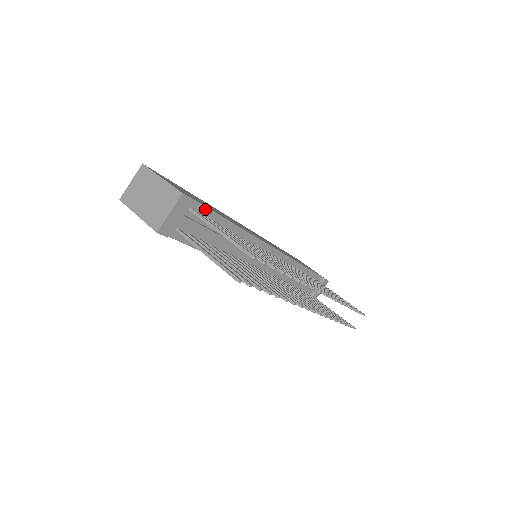
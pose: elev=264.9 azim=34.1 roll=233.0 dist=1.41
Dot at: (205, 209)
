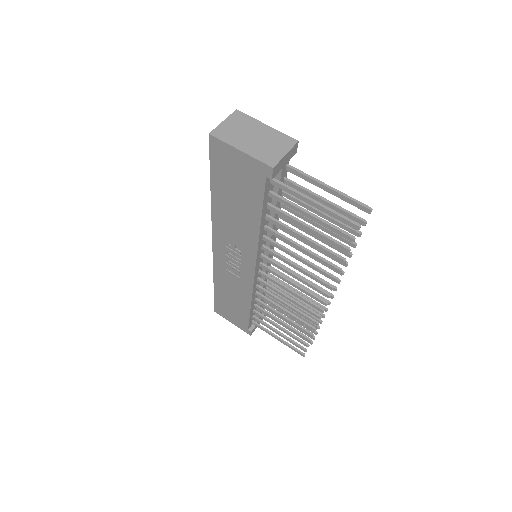
Dot at: (286, 172)
